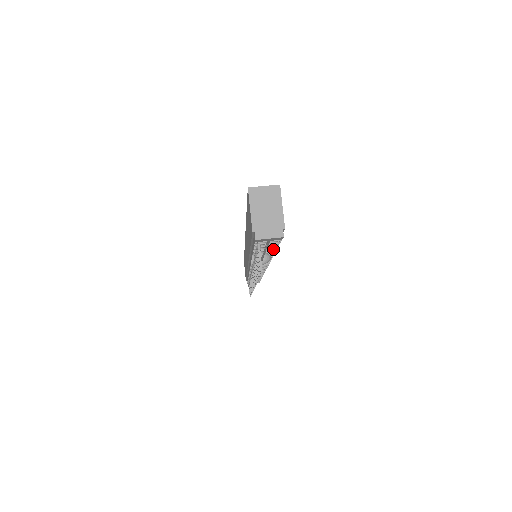
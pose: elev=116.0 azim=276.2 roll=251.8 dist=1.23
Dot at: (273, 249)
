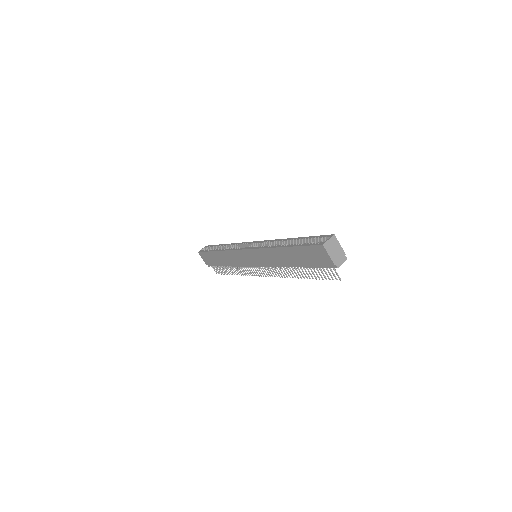
Dot at: occluded
